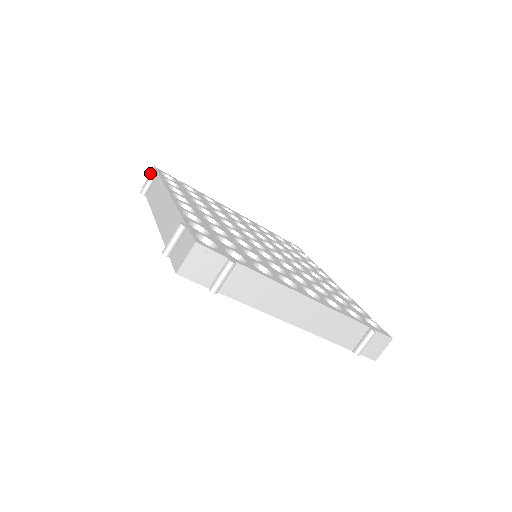
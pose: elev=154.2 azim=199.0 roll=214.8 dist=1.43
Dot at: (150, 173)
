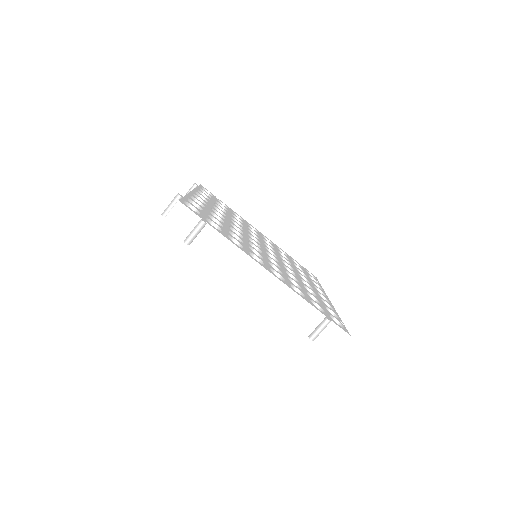
Dot at: occluded
